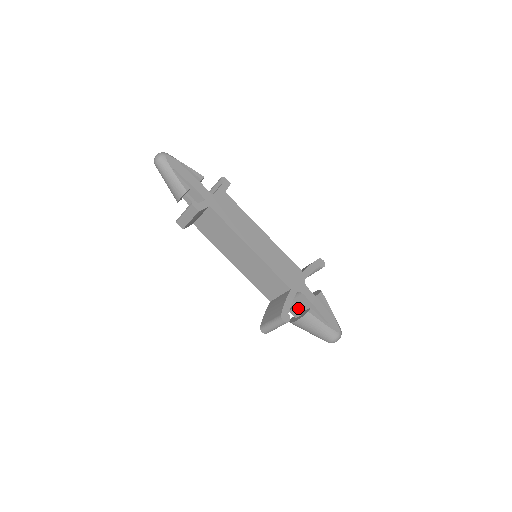
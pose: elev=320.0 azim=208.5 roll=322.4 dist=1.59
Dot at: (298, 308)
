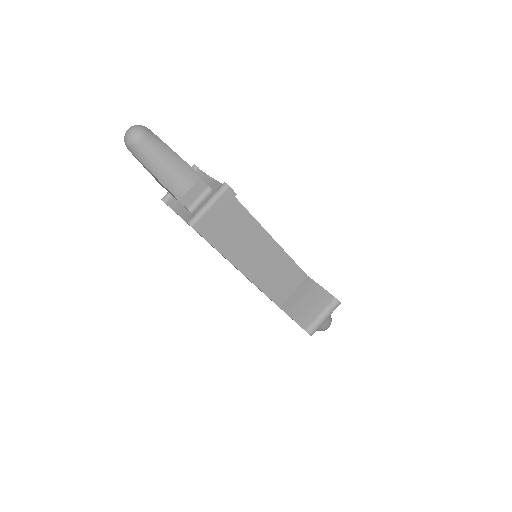
Dot at: occluded
